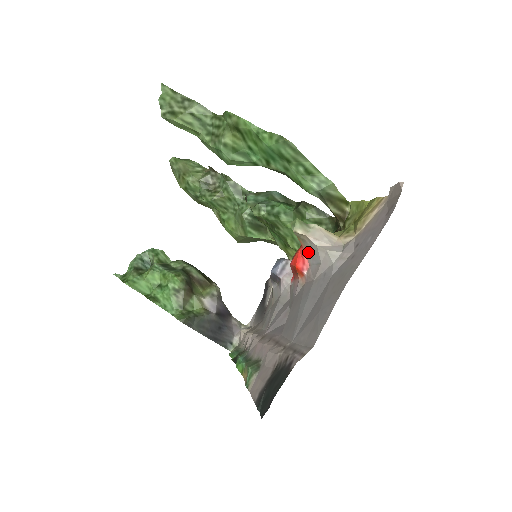
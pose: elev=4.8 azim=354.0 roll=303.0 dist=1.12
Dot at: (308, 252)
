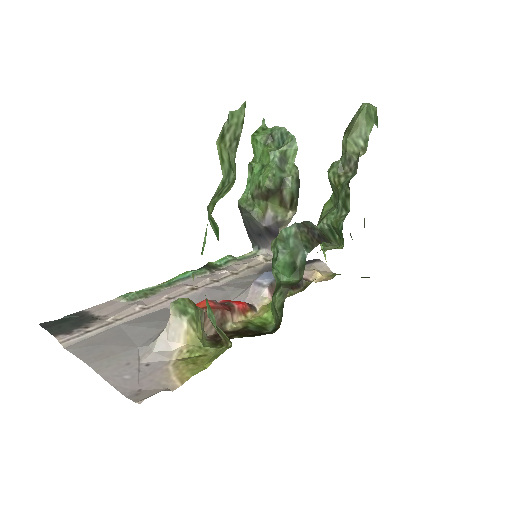
Dot at: occluded
